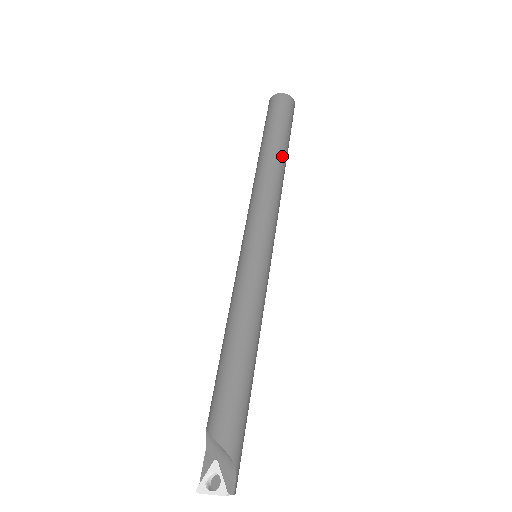
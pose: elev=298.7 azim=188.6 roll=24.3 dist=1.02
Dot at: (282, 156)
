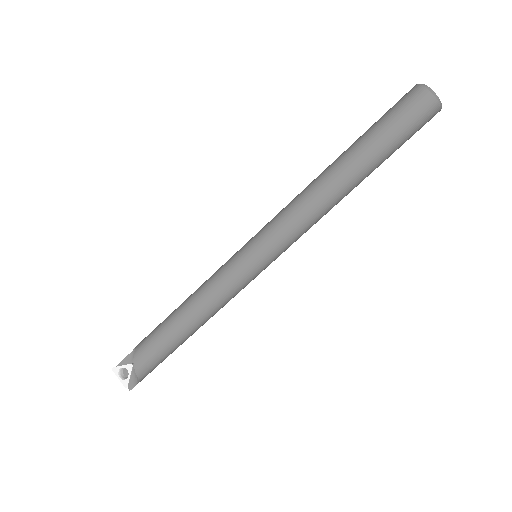
Dot at: (358, 181)
